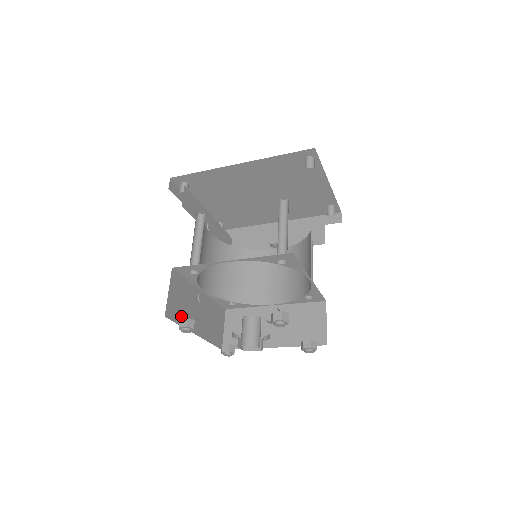
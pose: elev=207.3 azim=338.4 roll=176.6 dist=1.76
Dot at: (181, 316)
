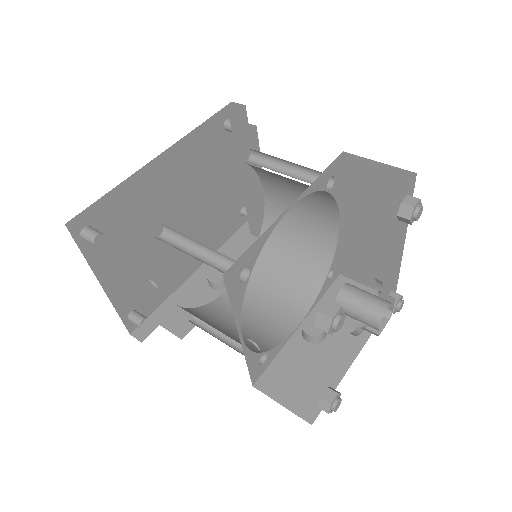
Dot at: occluded
